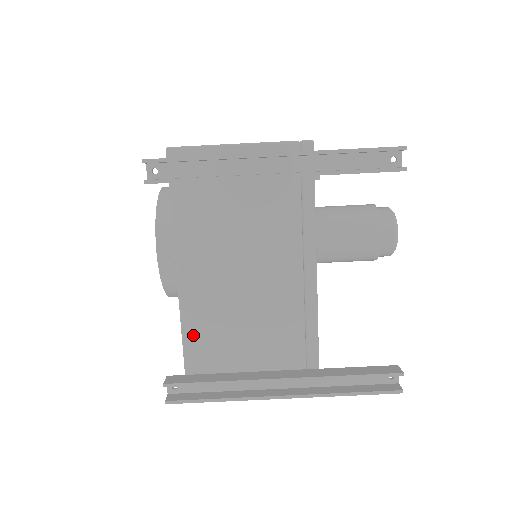
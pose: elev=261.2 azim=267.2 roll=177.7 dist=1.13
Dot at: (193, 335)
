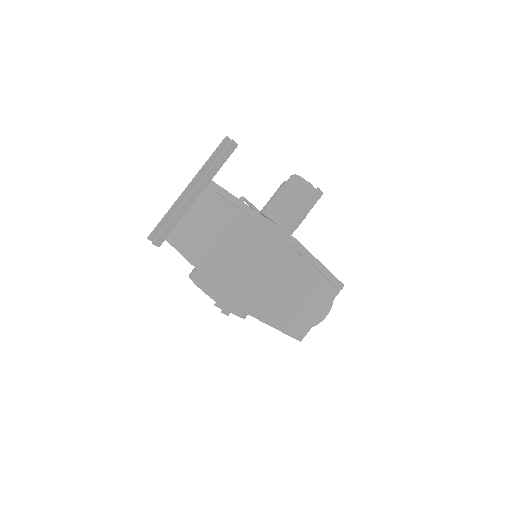
Dot at: (216, 278)
